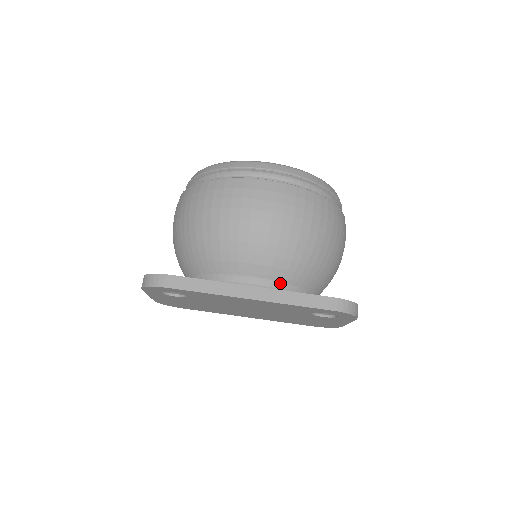
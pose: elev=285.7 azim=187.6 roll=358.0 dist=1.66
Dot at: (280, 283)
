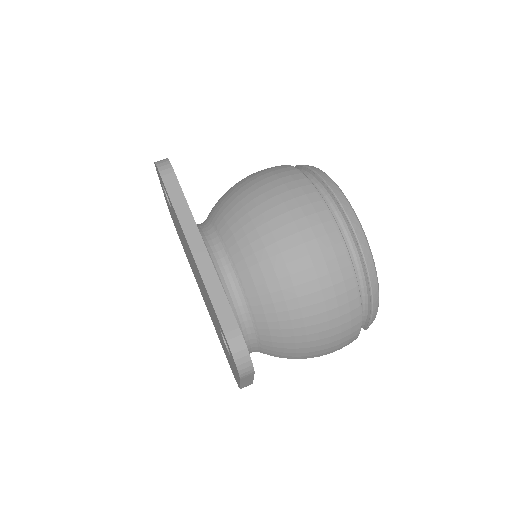
Dot at: (240, 289)
